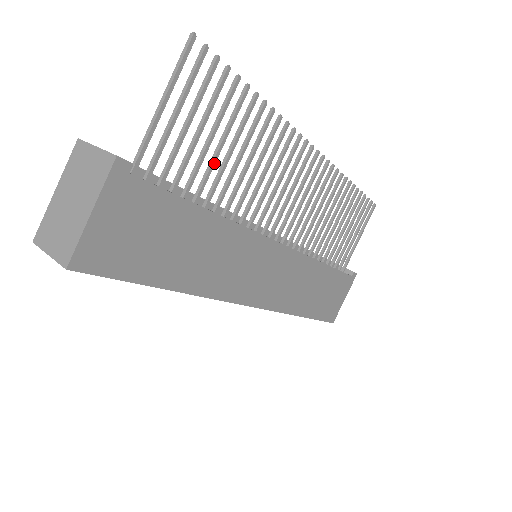
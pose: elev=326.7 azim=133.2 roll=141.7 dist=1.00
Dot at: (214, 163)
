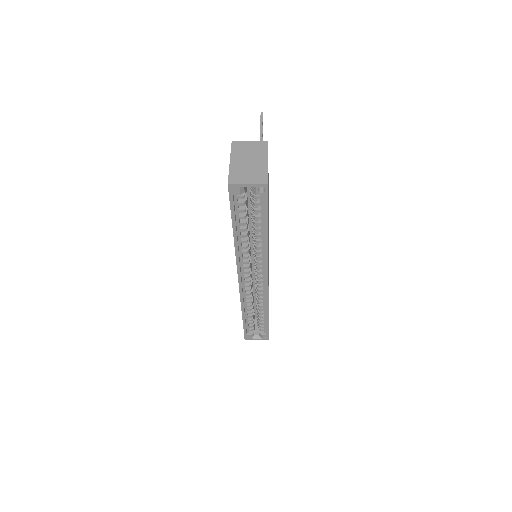
Dot at: occluded
